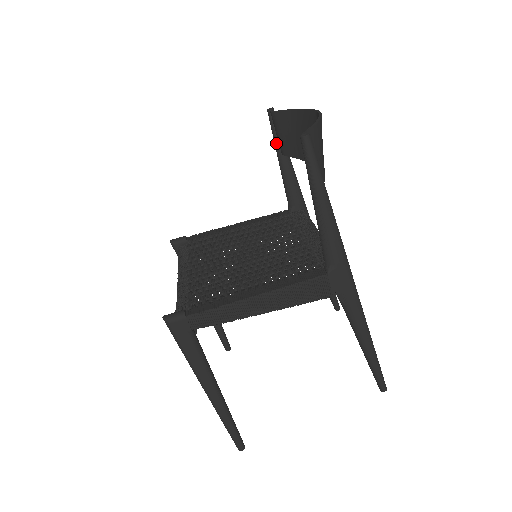
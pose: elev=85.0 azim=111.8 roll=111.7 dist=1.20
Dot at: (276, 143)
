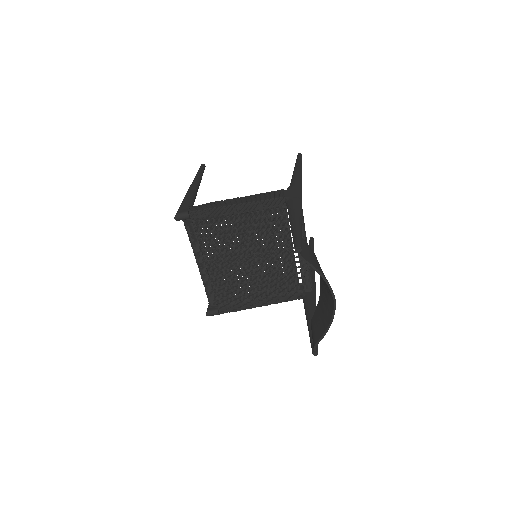
Dot at: occluded
